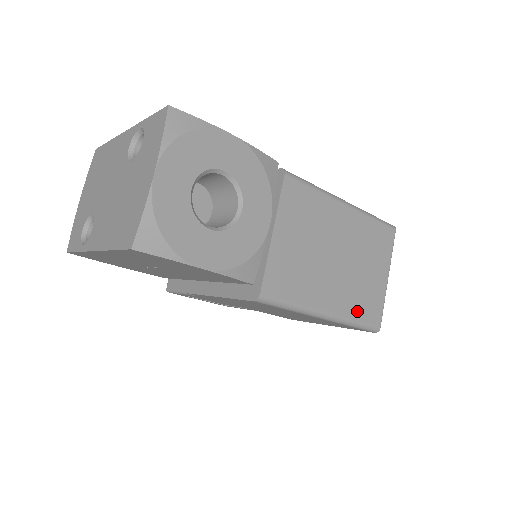
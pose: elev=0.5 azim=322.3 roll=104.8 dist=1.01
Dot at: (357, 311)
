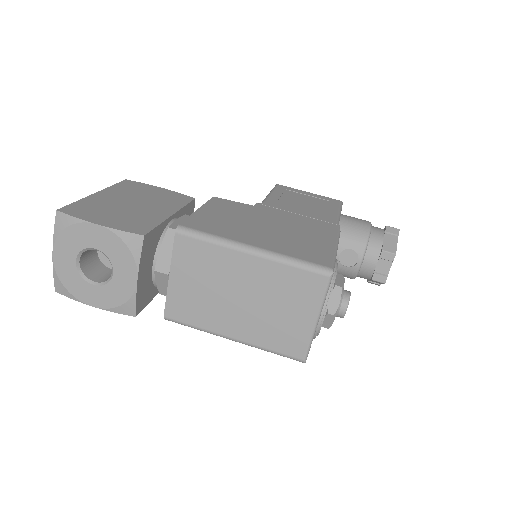
Dot at: (270, 342)
